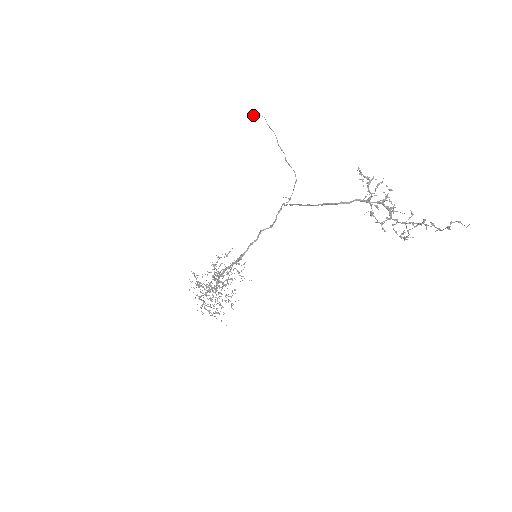
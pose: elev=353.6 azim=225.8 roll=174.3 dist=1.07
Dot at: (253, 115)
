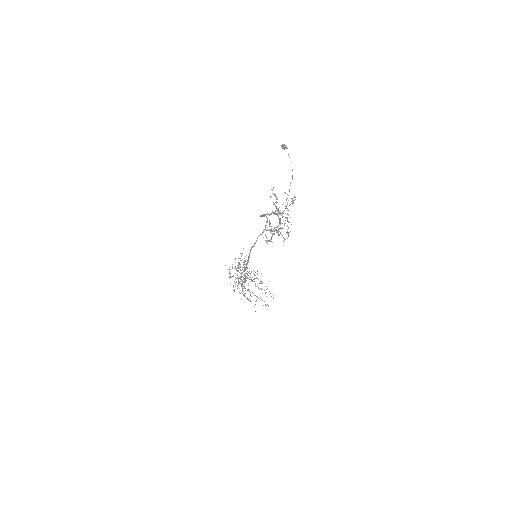
Dot at: (283, 148)
